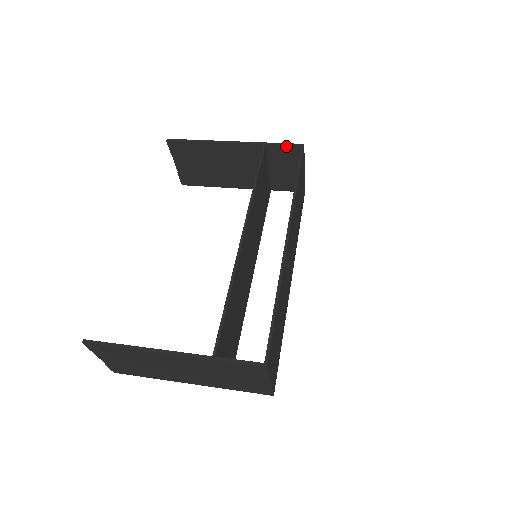
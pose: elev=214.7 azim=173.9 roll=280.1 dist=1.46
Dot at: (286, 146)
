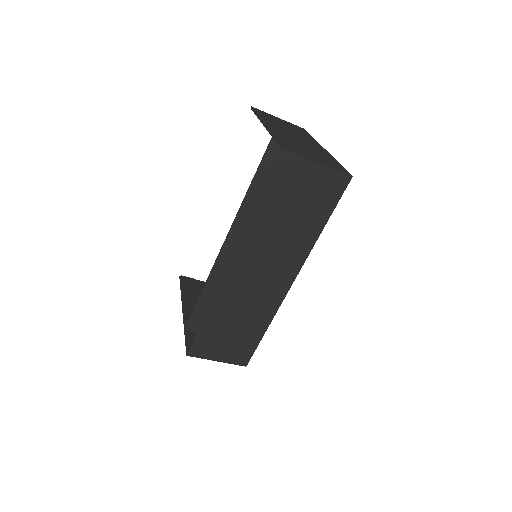
Dot at: occluded
